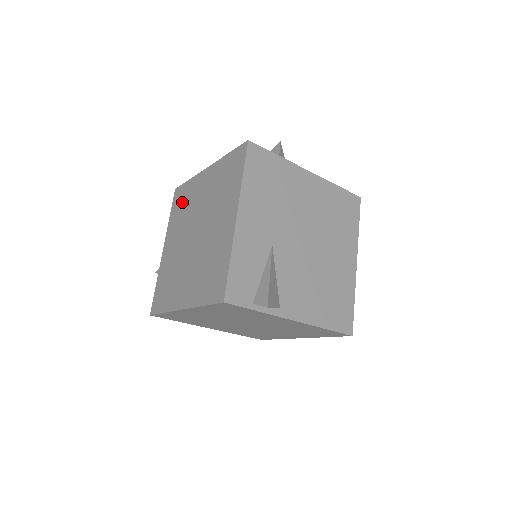
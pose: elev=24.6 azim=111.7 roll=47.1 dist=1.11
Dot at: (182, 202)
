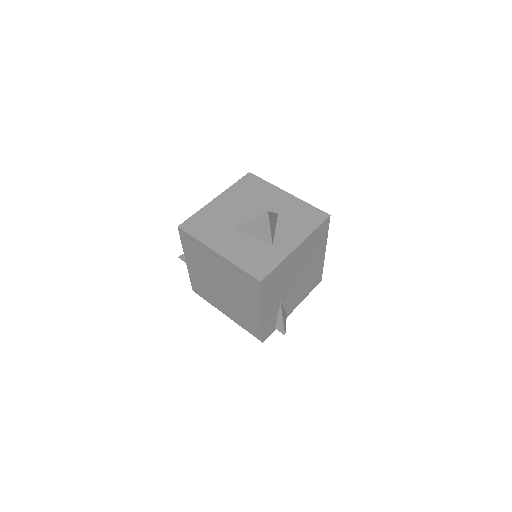
Dot at: (194, 249)
